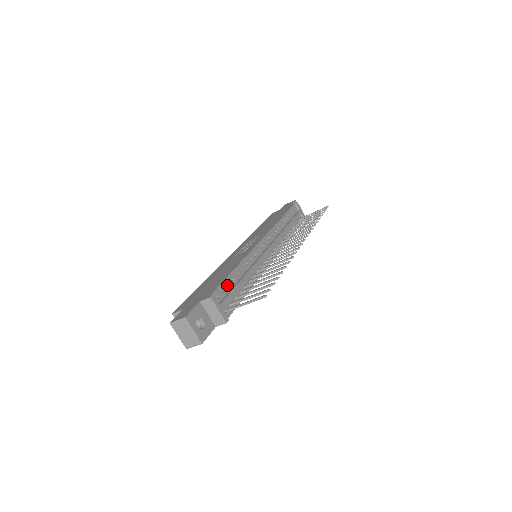
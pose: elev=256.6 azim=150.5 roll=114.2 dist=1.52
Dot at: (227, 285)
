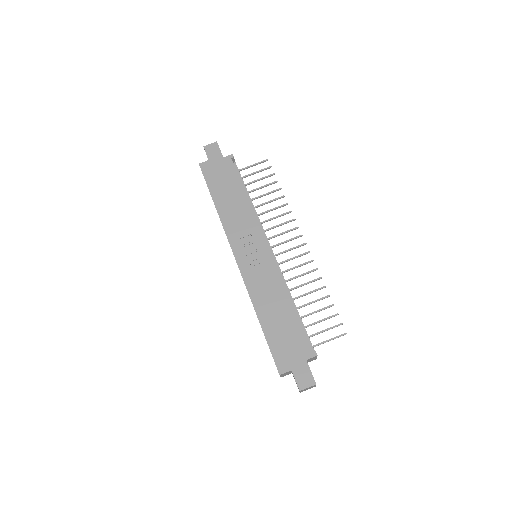
Dot at: (298, 325)
